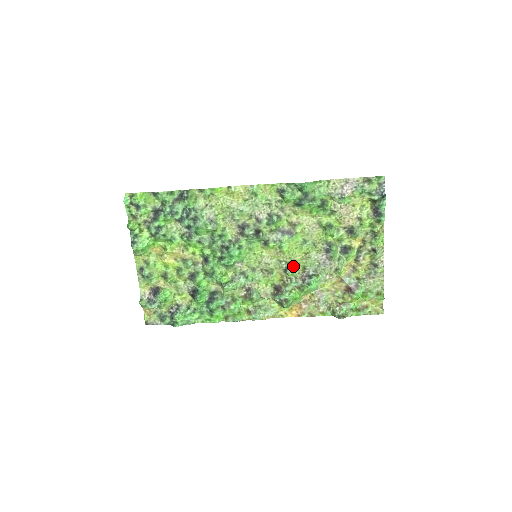
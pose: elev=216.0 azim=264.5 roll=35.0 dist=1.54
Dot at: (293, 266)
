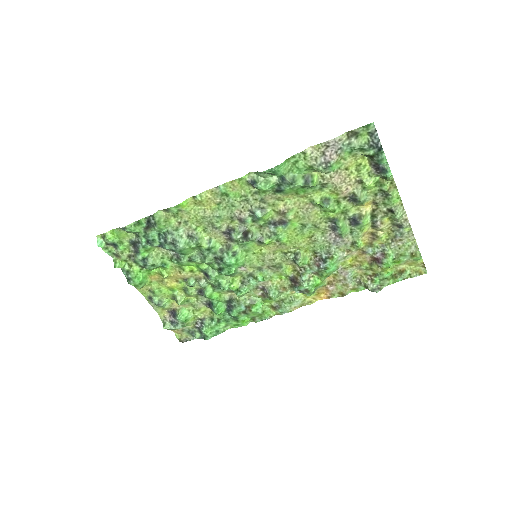
Dot at: (301, 255)
